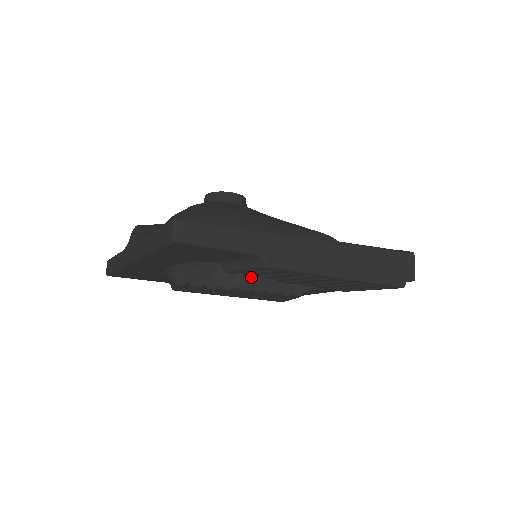
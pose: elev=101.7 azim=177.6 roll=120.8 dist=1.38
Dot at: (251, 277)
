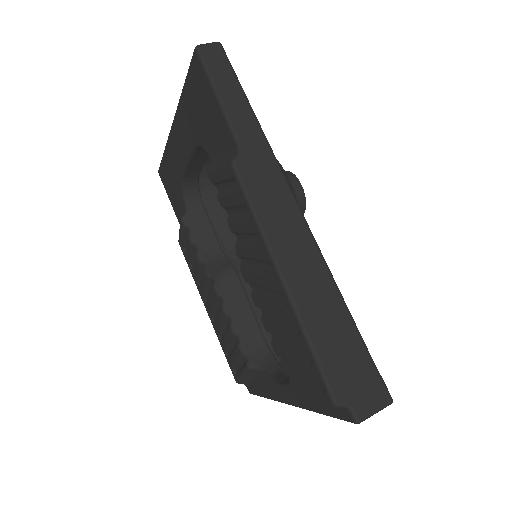
Dot at: (235, 288)
